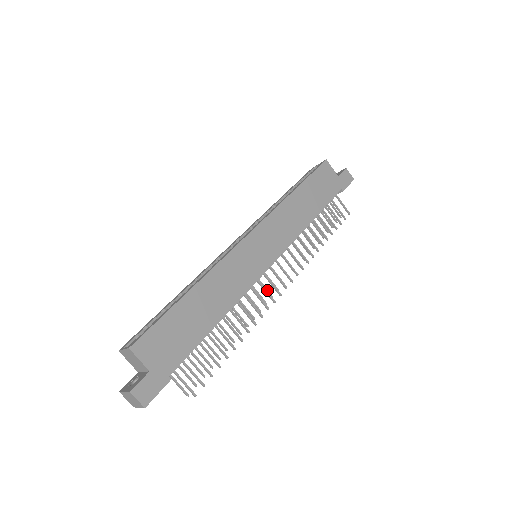
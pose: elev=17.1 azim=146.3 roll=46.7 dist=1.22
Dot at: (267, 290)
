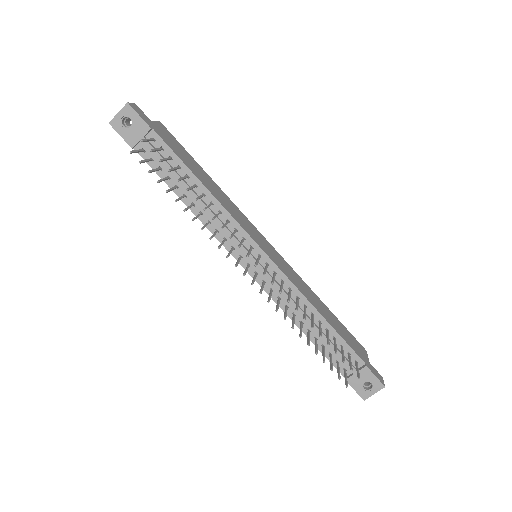
Dot at: (238, 262)
